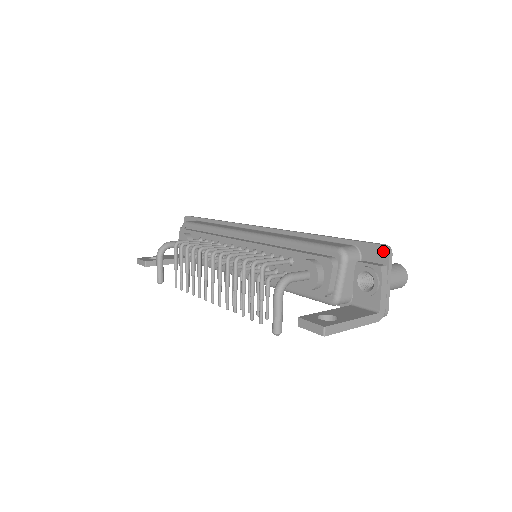
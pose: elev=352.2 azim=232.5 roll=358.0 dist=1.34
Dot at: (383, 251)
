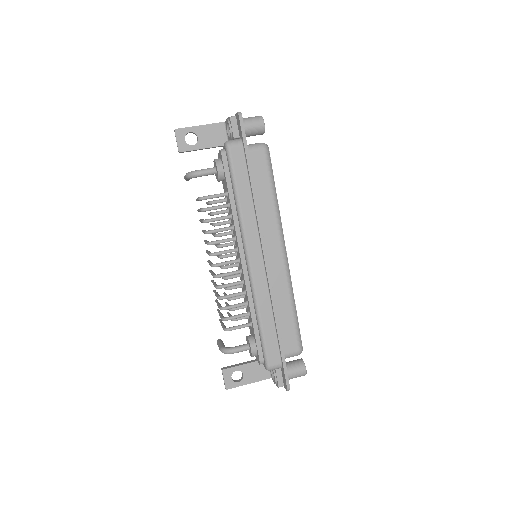
Dot at: (286, 387)
